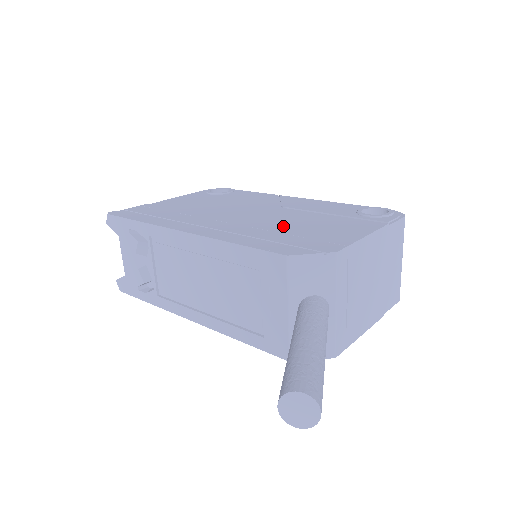
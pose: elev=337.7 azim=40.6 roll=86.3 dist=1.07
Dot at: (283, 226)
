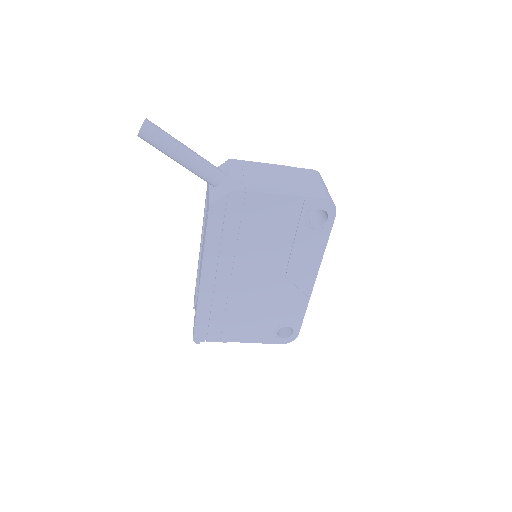
Dot at: occluded
